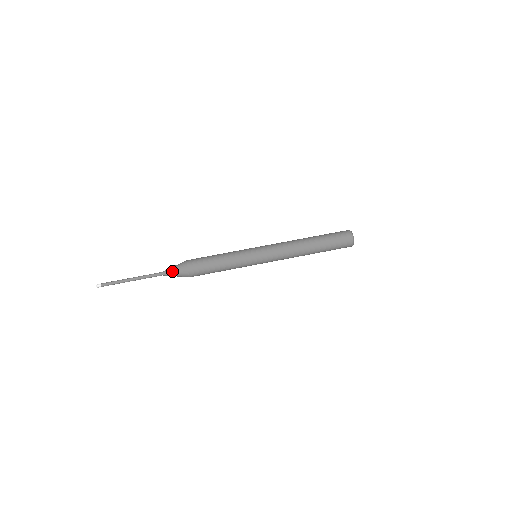
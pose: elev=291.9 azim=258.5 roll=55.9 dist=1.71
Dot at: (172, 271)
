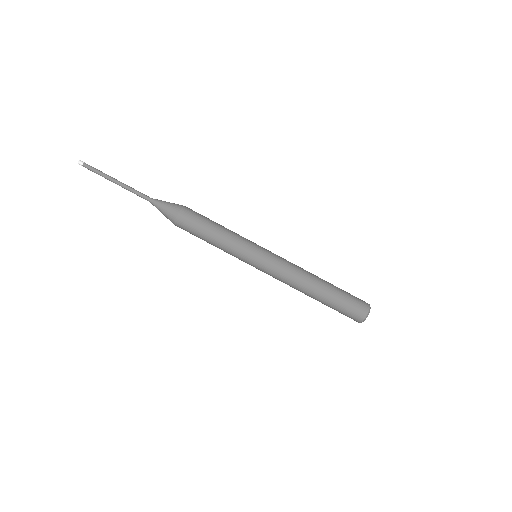
Dot at: (163, 203)
